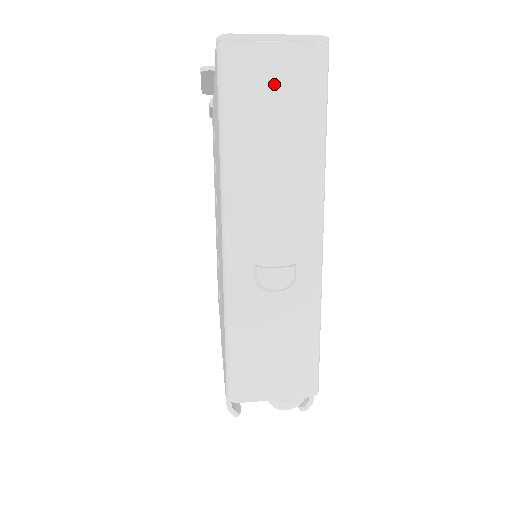
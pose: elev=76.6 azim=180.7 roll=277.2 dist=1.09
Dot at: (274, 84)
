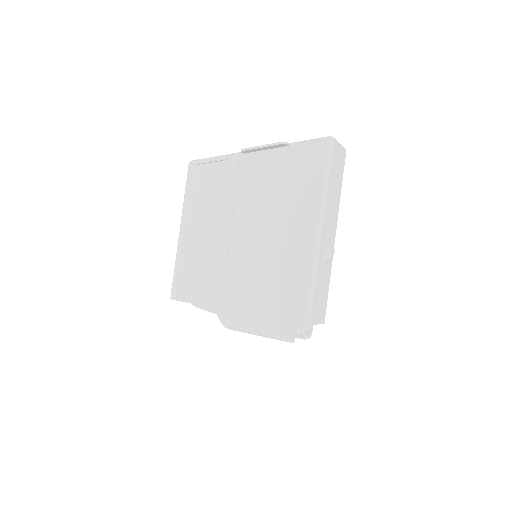
Dot at: (338, 164)
